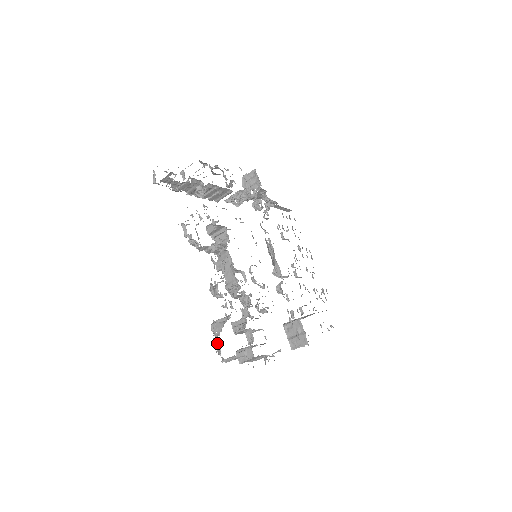
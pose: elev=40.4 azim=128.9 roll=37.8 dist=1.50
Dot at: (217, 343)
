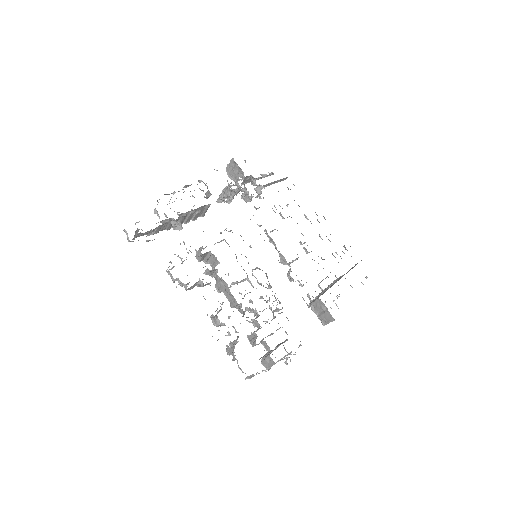
Dot at: occluded
